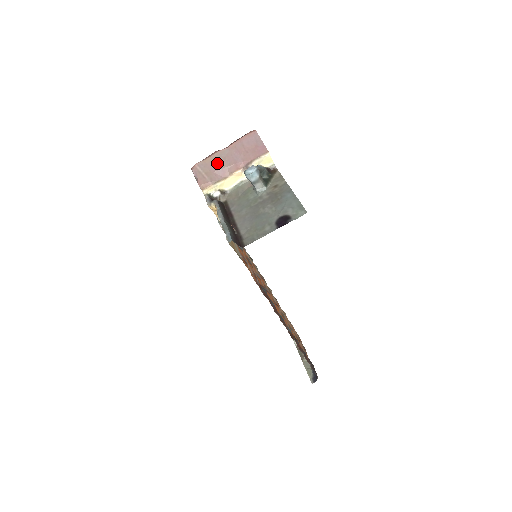
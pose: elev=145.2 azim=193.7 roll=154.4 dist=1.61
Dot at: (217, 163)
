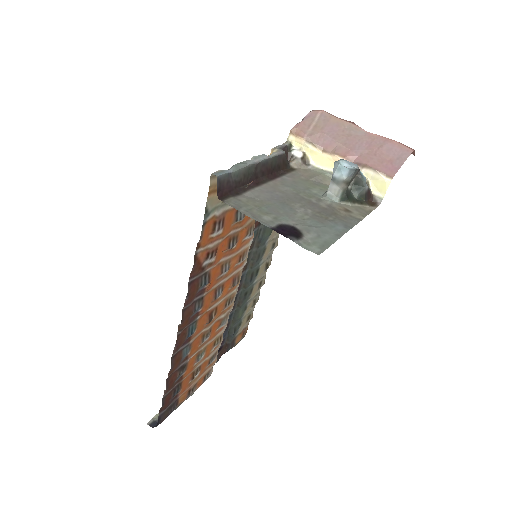
Dot at: (338, 130)
